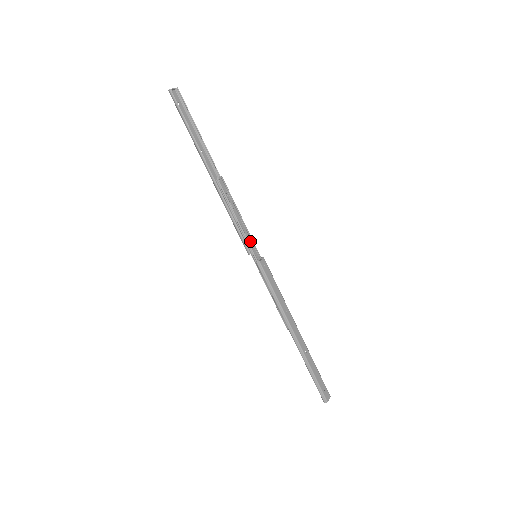
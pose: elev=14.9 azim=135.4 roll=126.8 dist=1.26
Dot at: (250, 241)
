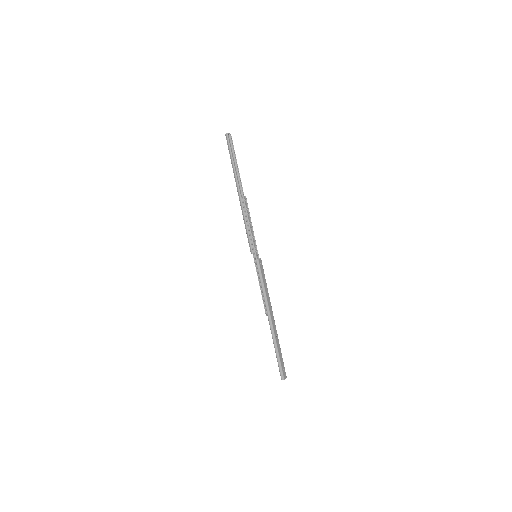
Dot at: (254, 245)
